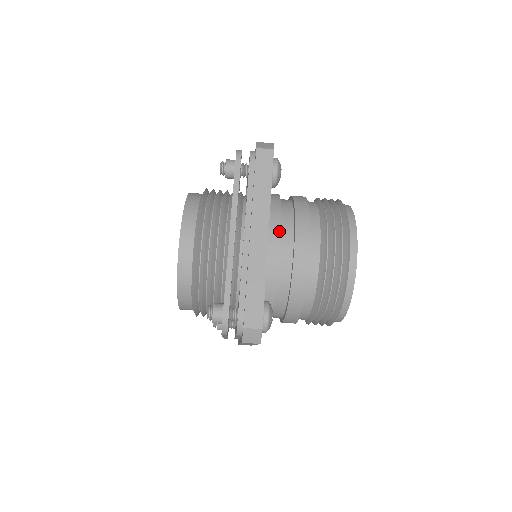
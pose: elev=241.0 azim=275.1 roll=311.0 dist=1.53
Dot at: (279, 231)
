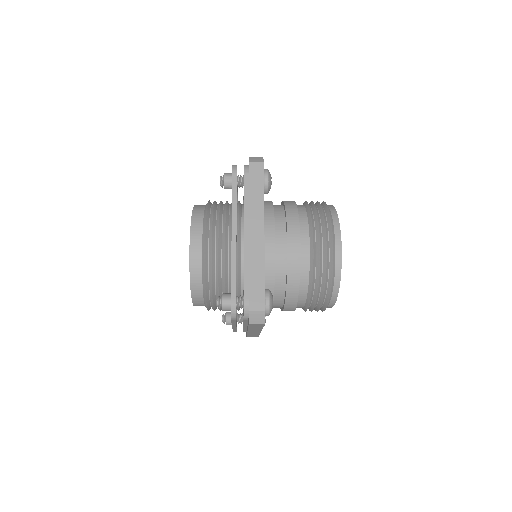
Dot at: occluded
